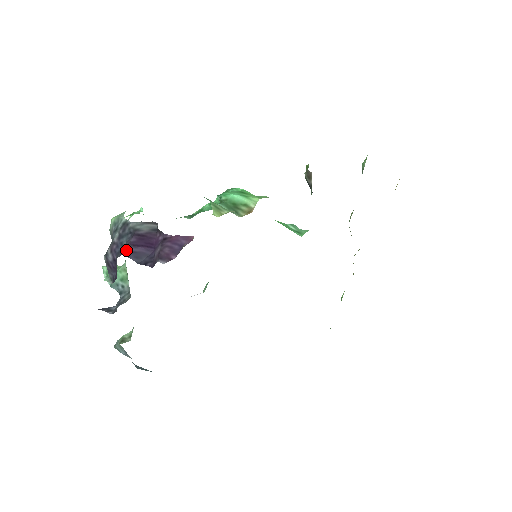
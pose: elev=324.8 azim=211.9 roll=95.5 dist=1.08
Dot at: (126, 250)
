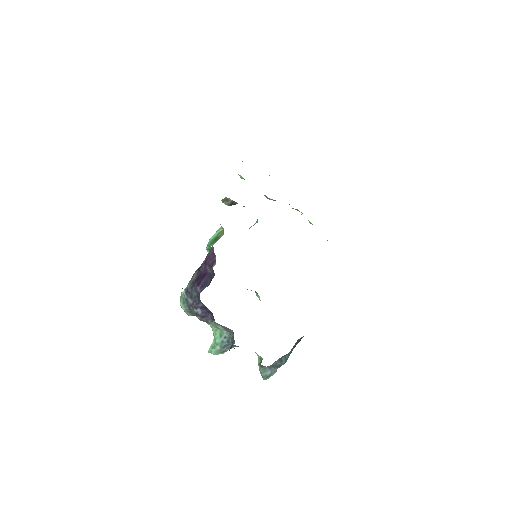
Dot at: (199, 290)
